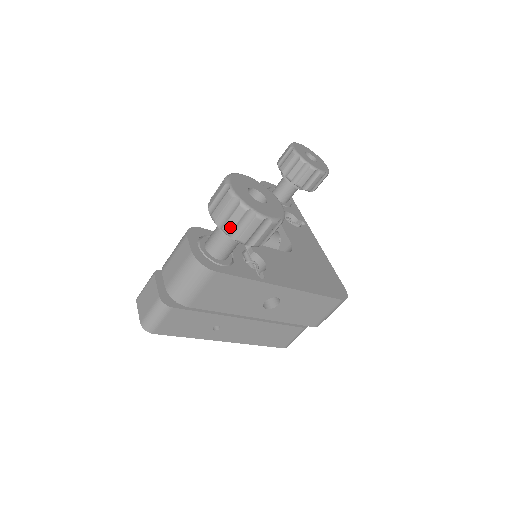
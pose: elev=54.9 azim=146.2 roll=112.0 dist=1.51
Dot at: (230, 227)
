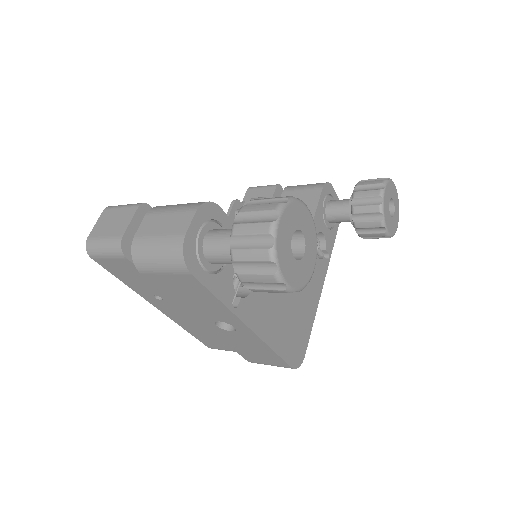
Dot at: (240, 257)
